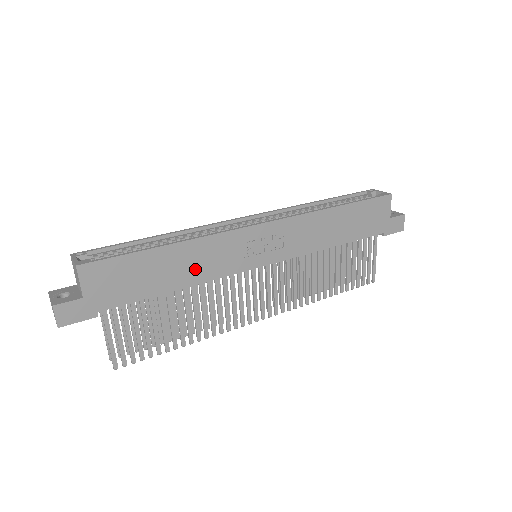
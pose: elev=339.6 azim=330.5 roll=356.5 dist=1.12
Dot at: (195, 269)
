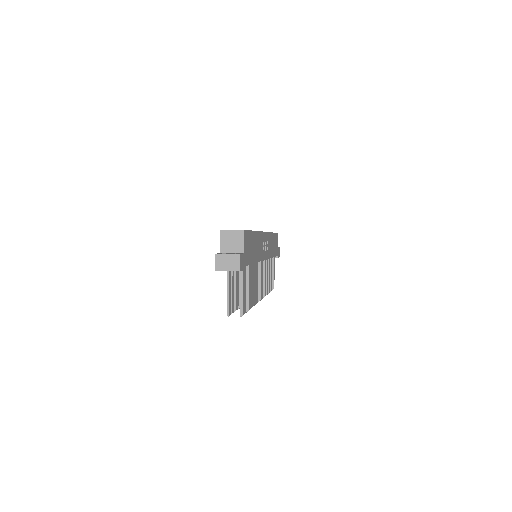
Dot at: (258, 251)
